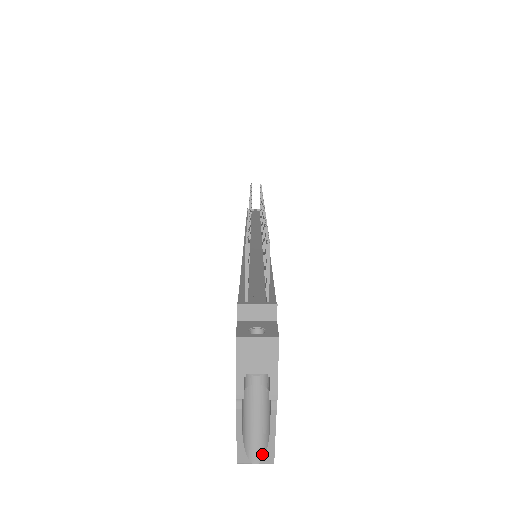
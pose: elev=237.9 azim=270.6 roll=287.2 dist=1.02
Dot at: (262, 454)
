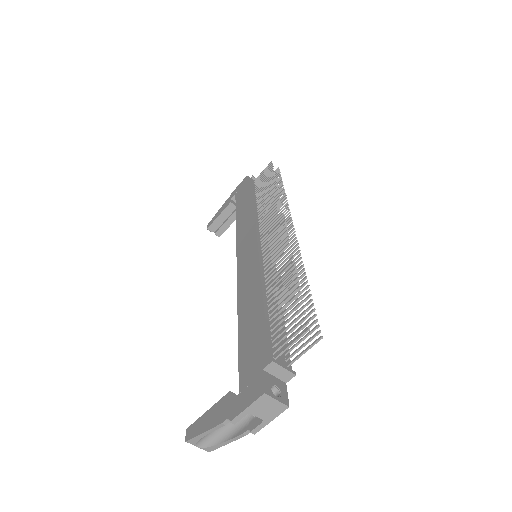
Dot at: (207, 445)
